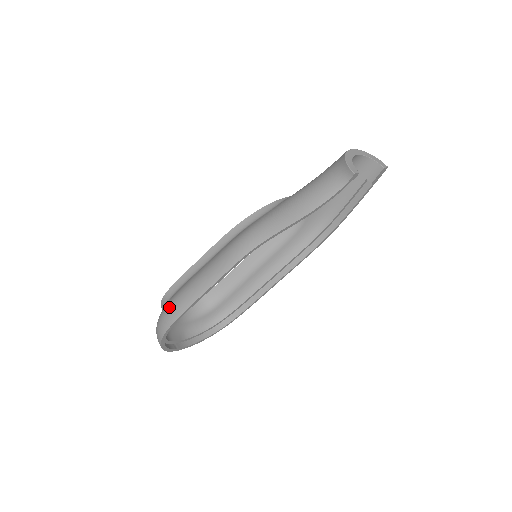
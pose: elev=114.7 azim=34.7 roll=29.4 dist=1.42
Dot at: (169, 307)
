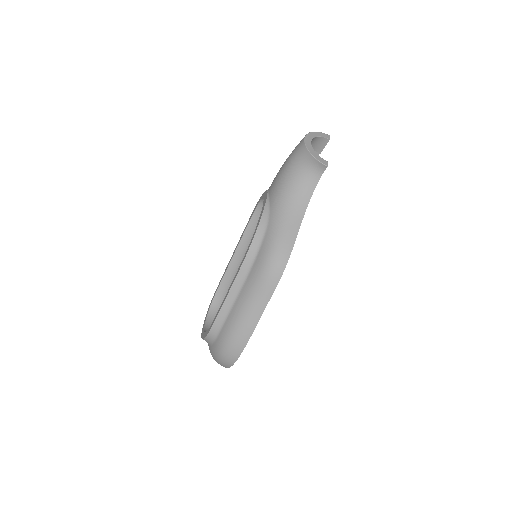
Dot at: (230, 342)
